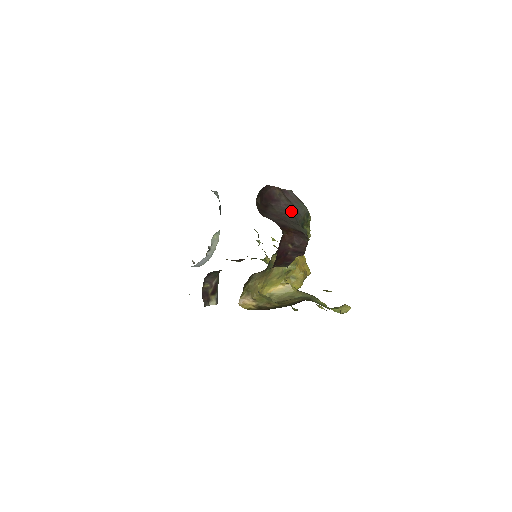
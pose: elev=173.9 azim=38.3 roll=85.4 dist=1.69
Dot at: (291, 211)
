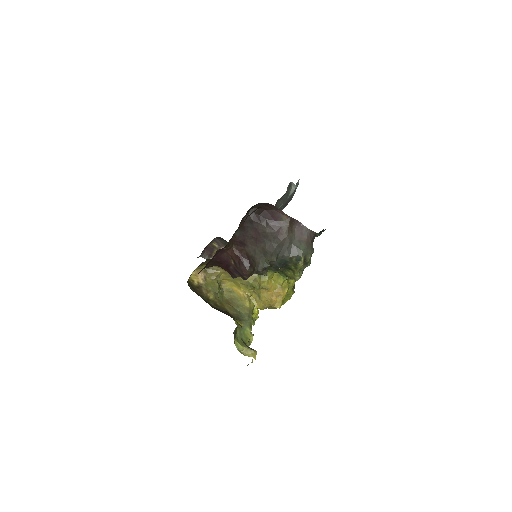
Dot at: (278, 242)
